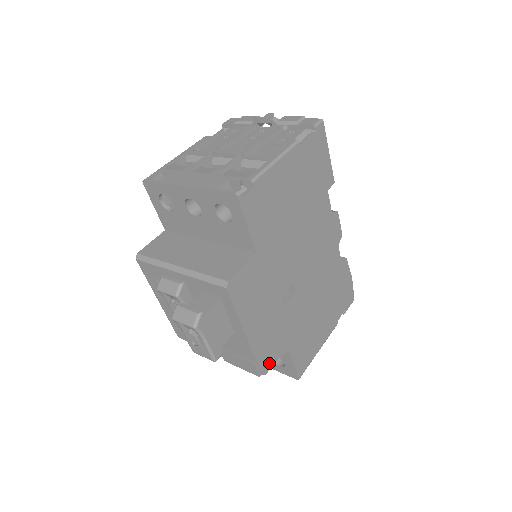
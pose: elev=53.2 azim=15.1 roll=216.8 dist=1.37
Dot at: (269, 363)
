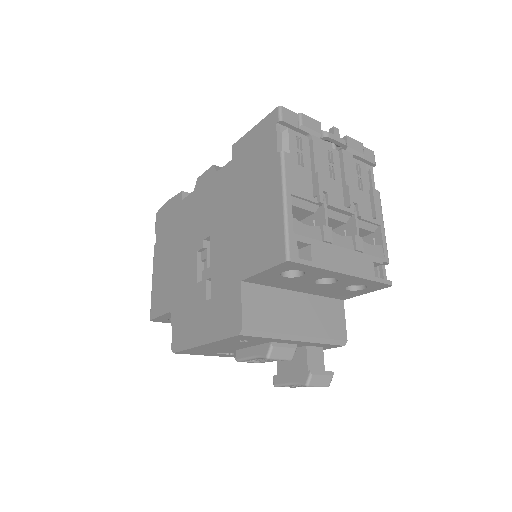
Dot at: occluded
